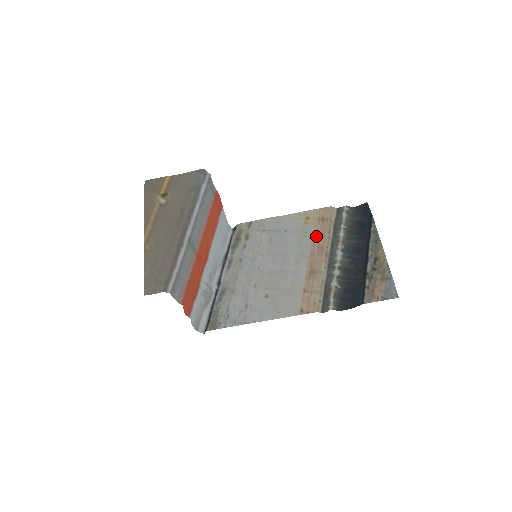
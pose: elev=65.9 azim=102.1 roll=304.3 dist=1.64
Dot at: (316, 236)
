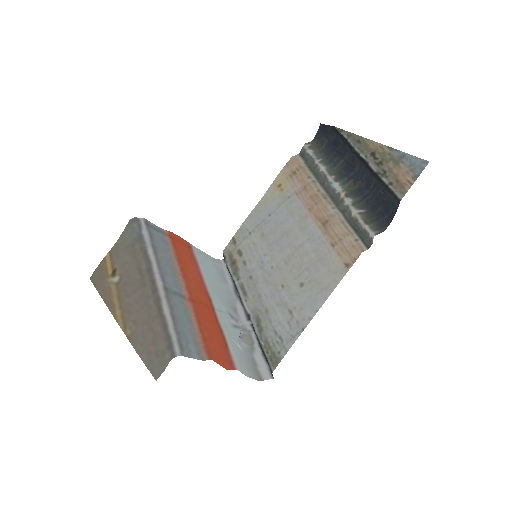
Dot at: (300, 192)
